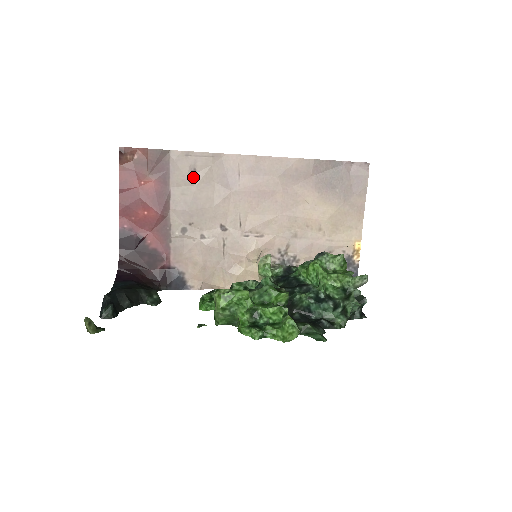
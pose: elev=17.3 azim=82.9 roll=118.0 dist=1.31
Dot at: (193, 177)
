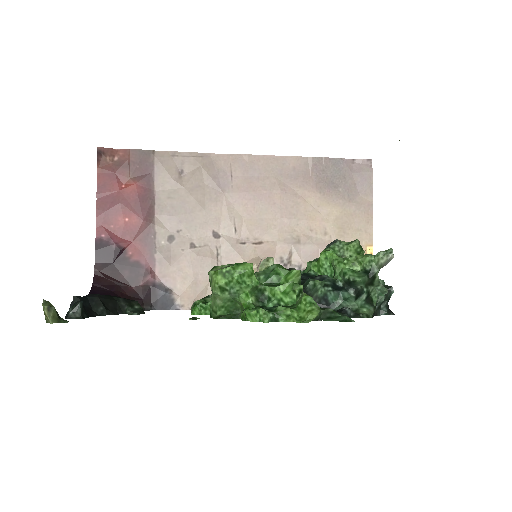
Dot at: (180, 179)
